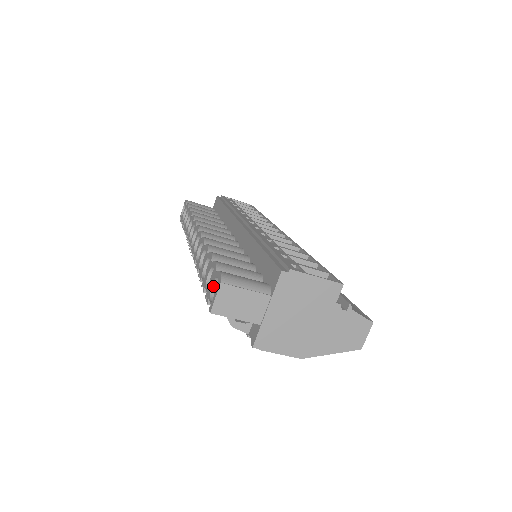
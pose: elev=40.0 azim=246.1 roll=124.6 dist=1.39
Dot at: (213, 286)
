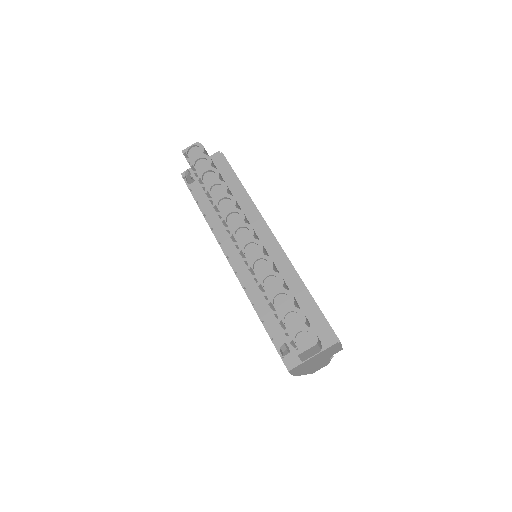
Dot at: (299, 332)
